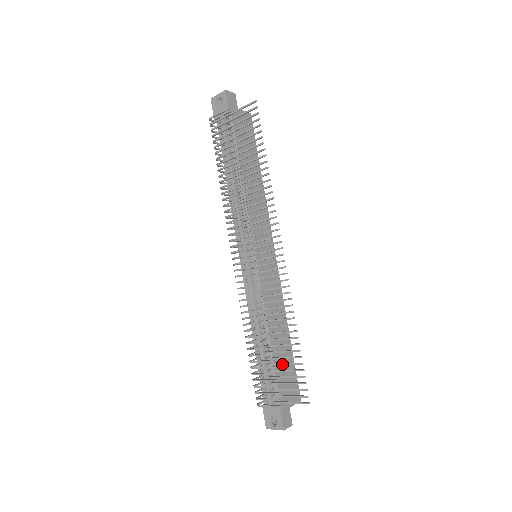
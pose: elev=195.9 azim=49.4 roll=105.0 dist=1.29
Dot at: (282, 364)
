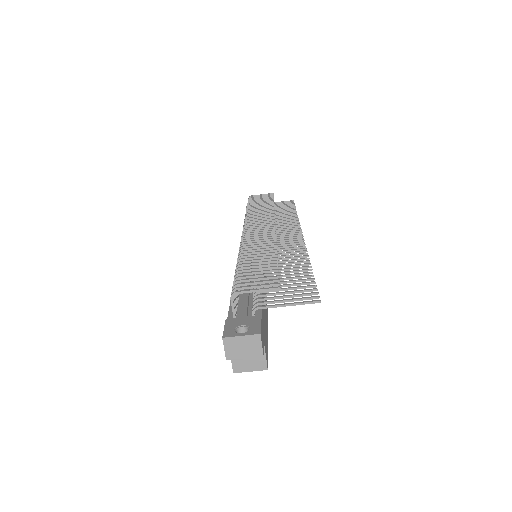
Dot at: (281, 281)
